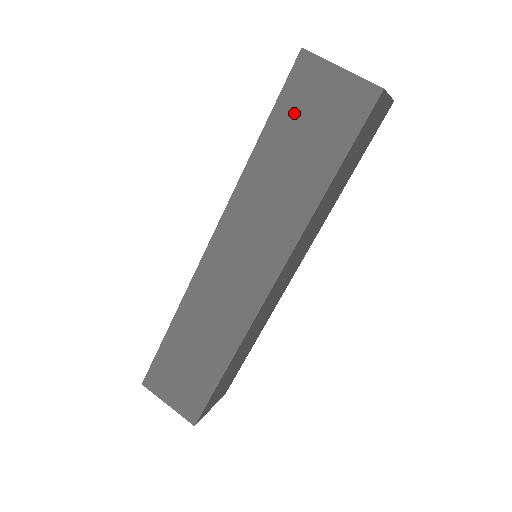
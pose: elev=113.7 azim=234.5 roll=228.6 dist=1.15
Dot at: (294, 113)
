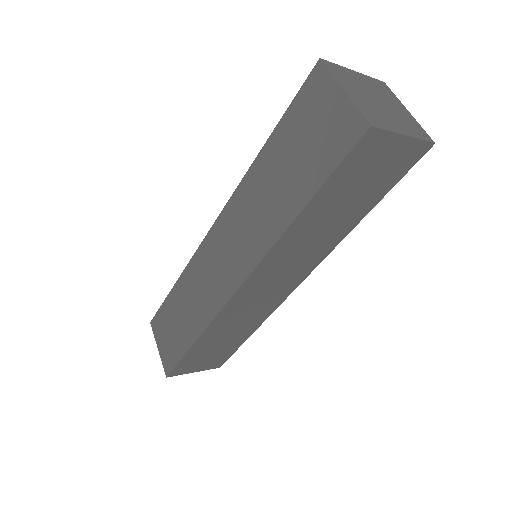
Dot at: (296, 126)
